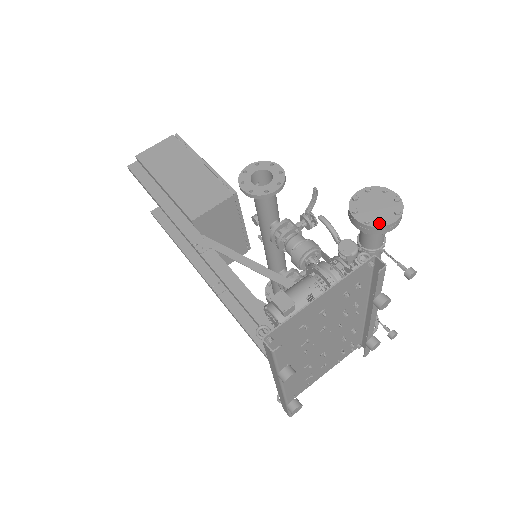
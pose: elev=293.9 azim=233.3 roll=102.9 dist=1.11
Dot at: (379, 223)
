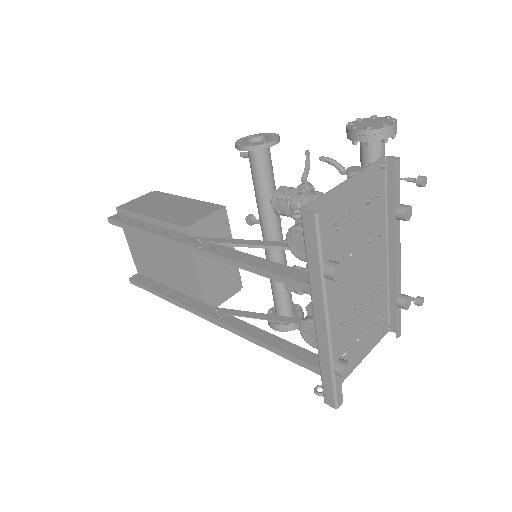
Dot at: (380, 127)
